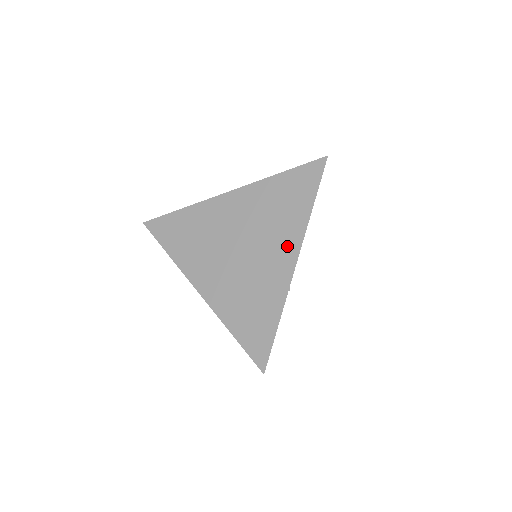
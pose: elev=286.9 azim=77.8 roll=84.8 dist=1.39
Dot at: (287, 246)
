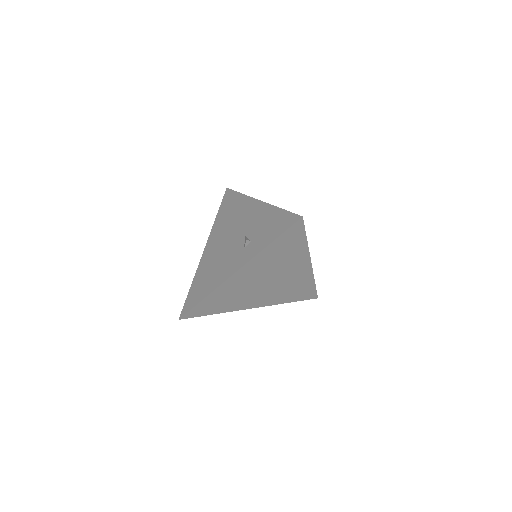
Dot at: (301, 263)
